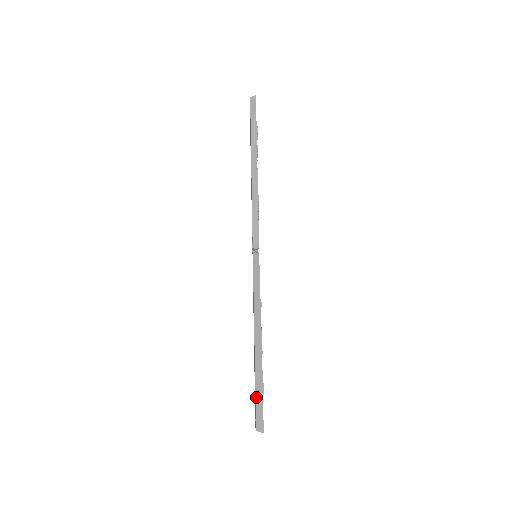
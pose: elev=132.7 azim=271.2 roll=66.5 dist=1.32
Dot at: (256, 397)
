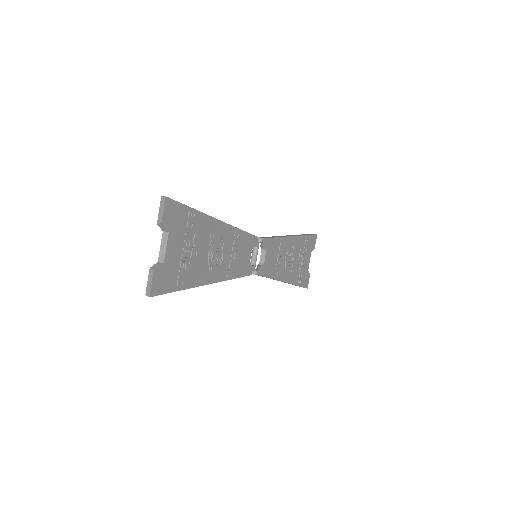
Dot at: occluded
